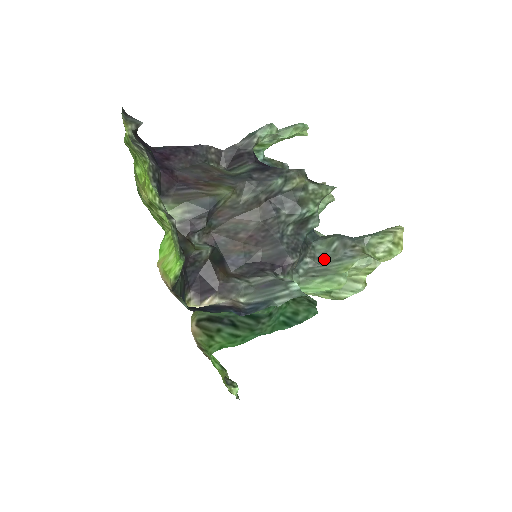
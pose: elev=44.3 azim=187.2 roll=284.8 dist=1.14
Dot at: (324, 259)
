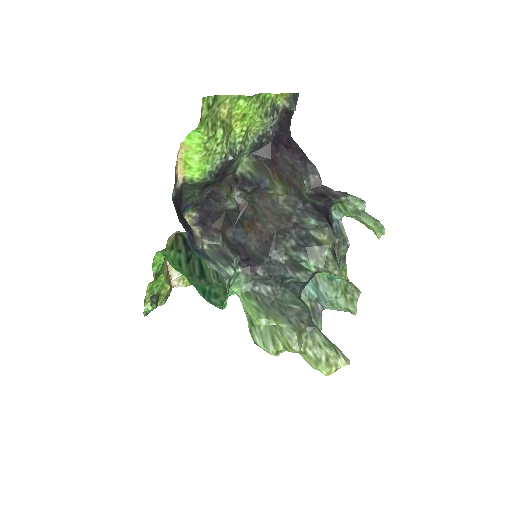
Dot at: (278, 303)
